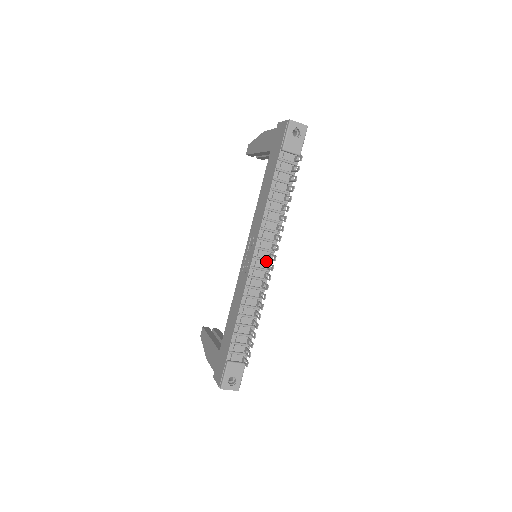
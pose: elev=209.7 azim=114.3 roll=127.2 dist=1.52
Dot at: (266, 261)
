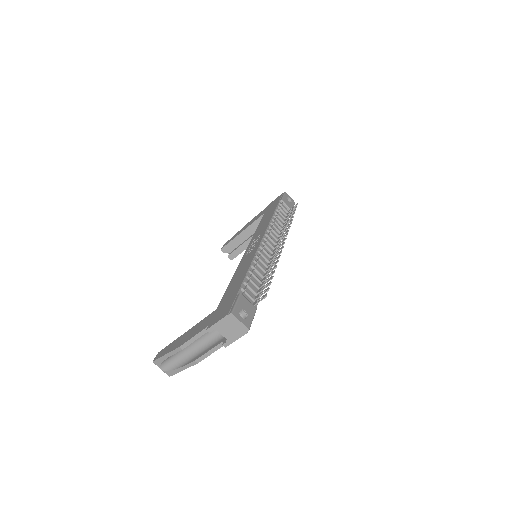
Dot at: (273, 247)
